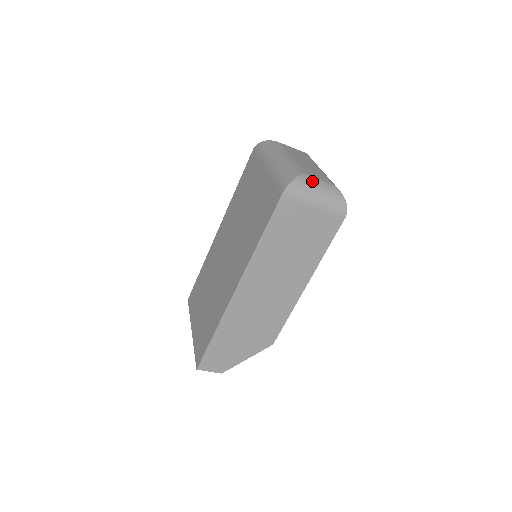
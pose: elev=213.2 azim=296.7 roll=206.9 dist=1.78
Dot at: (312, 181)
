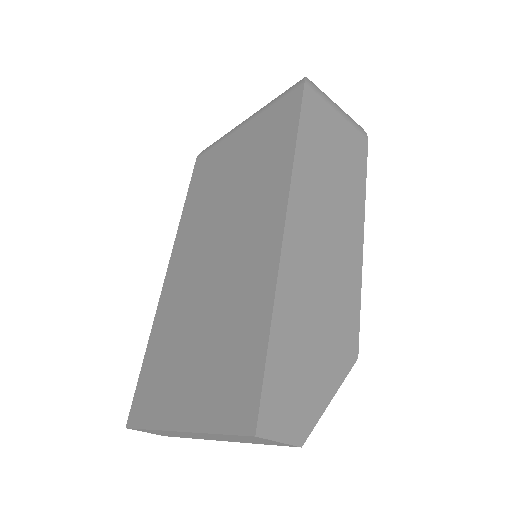
Dot at: occluded
